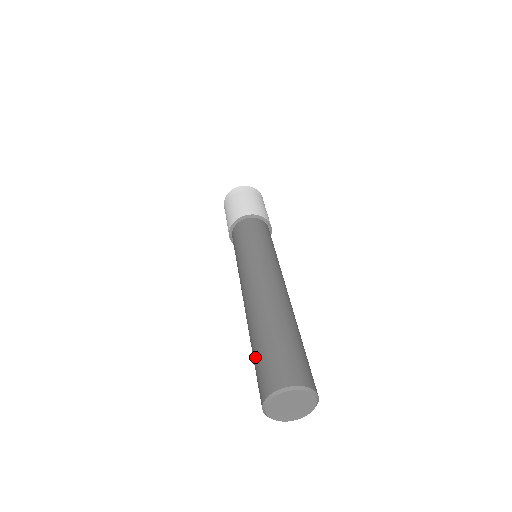
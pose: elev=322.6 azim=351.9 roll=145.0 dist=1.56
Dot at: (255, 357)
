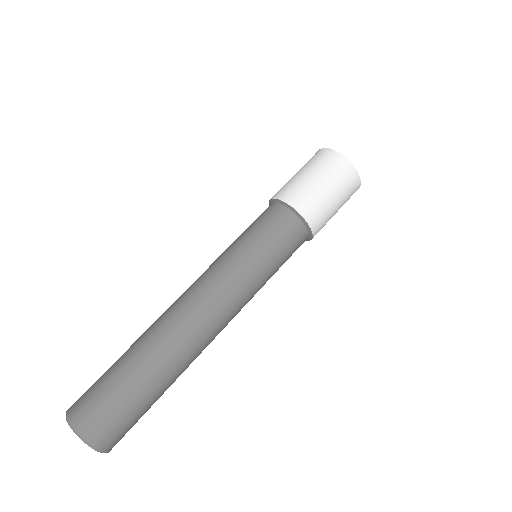
Dot at: occluded
